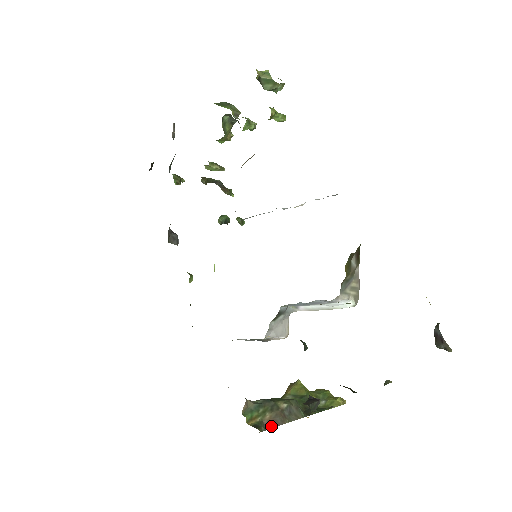
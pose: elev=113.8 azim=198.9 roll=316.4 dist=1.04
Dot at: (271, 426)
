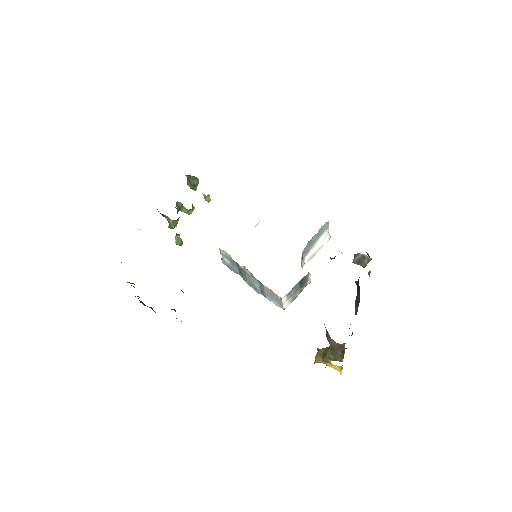
Dot at: occluded
